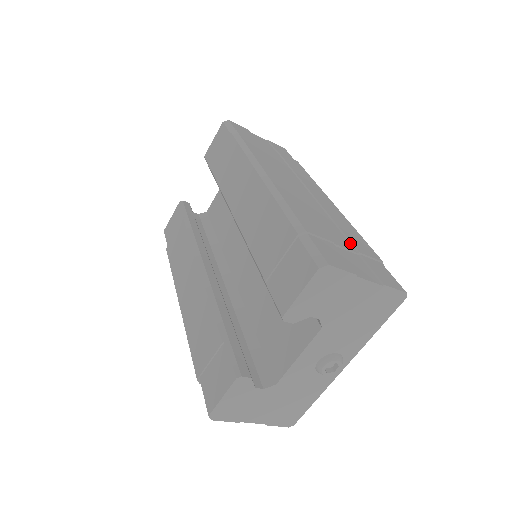
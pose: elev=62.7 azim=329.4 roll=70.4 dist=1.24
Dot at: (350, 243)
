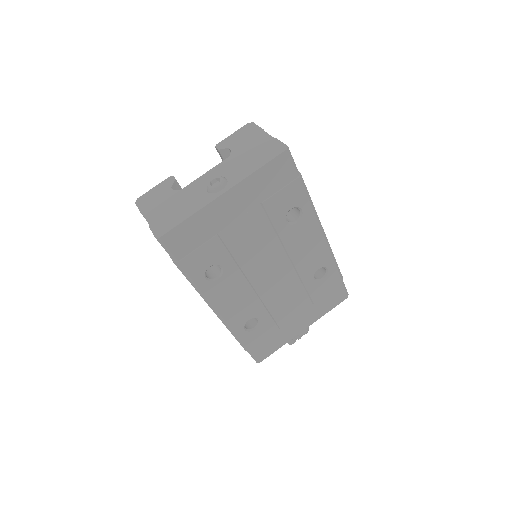
Dot at: occluded
